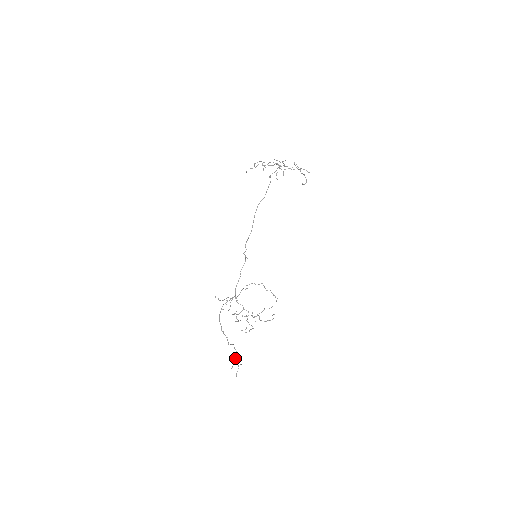
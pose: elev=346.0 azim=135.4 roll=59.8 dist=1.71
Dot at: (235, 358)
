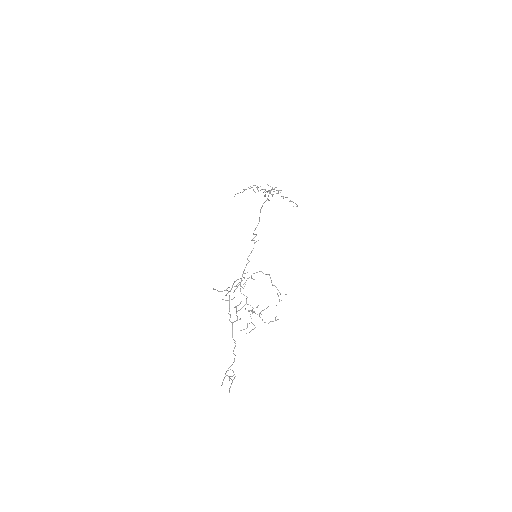
Dot at: occluded
